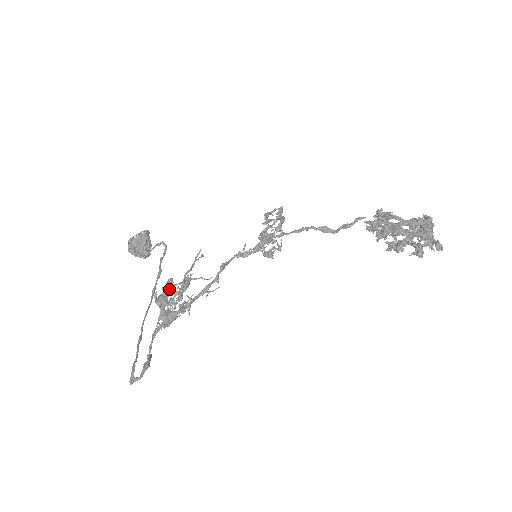
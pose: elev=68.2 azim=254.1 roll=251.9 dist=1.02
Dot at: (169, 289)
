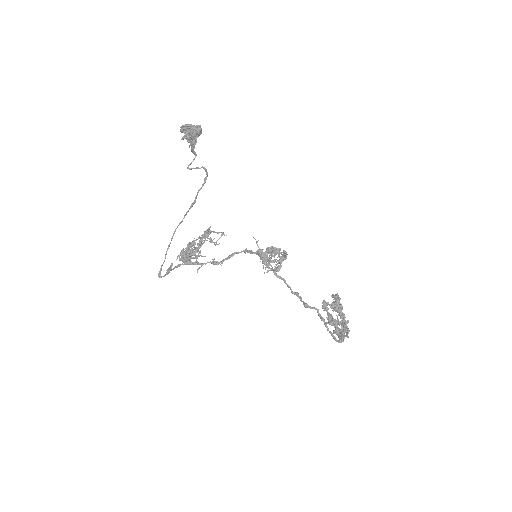
Dot at: (191, 251)
